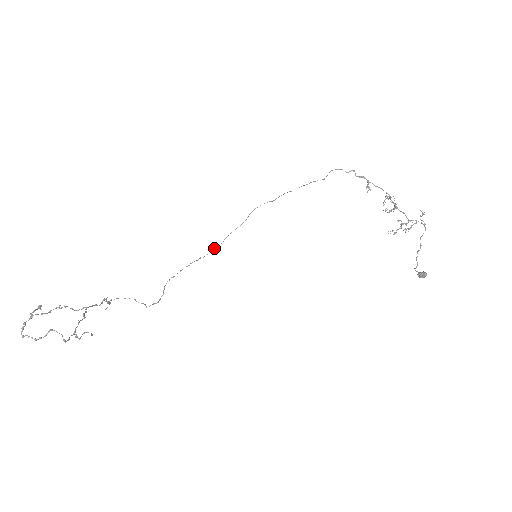
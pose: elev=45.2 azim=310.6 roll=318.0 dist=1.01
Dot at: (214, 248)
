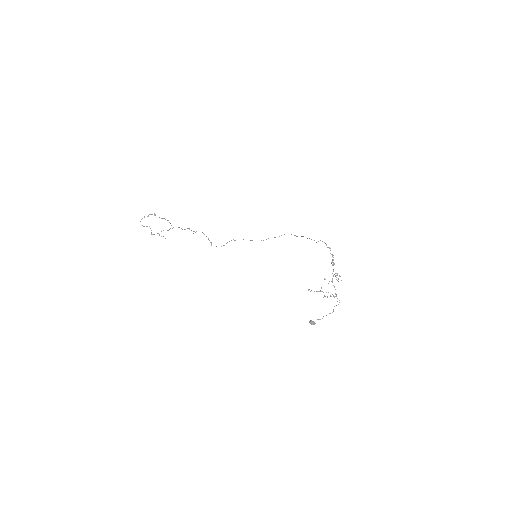
Dot at: (261, 240)
